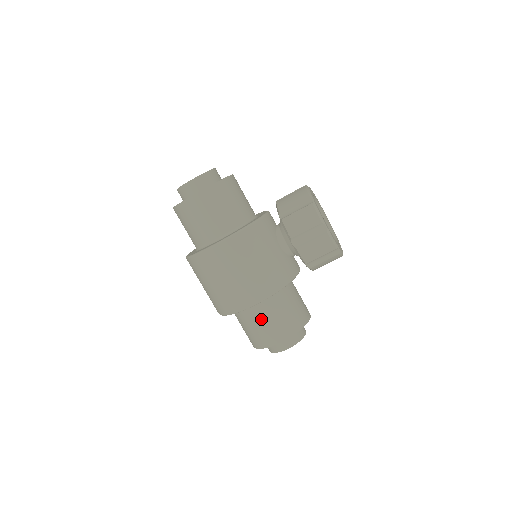
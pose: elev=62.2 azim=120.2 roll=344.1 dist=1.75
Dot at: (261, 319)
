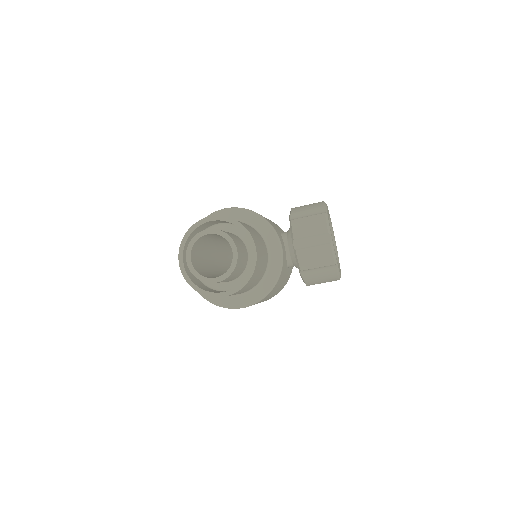
Dot at: occluded
